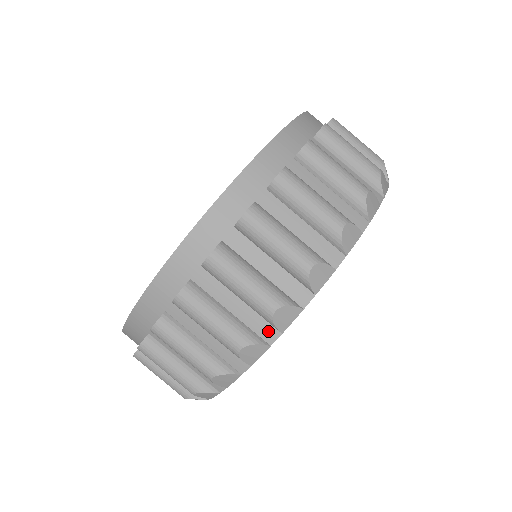
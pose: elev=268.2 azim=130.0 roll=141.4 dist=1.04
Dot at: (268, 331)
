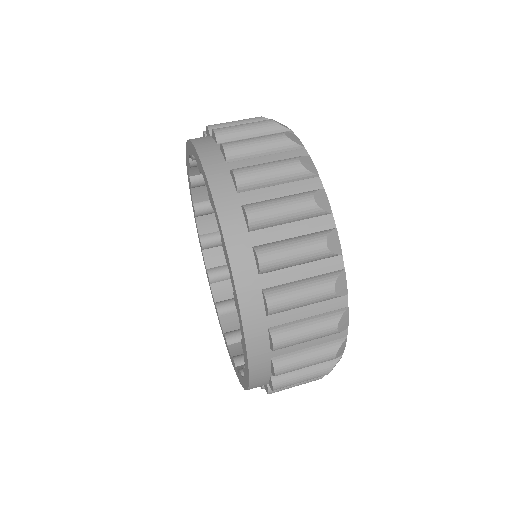
Dot at: occluded
